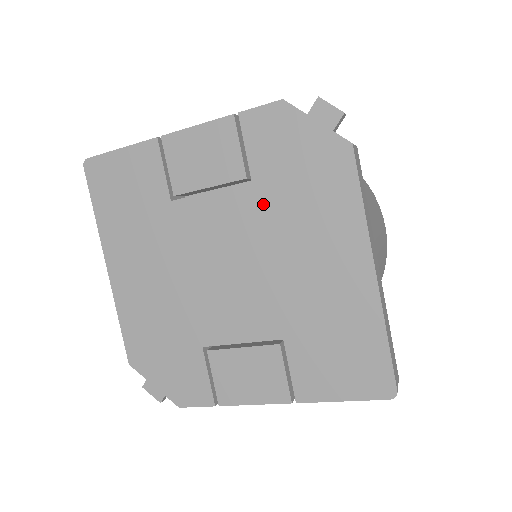
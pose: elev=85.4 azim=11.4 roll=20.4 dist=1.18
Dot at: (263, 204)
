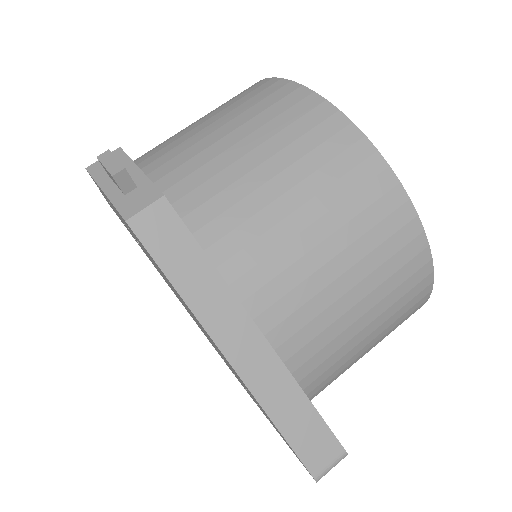
Dot at: occluded
